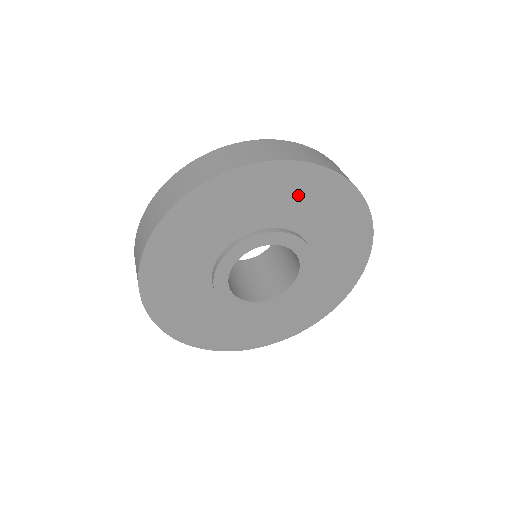
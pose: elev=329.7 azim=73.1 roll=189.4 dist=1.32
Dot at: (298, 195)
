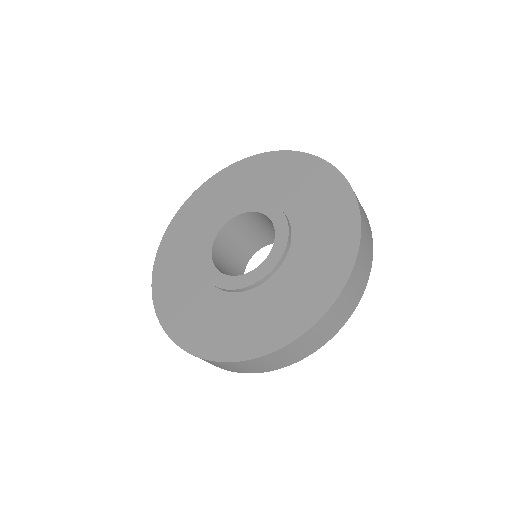
Dot at: (271, 175)
